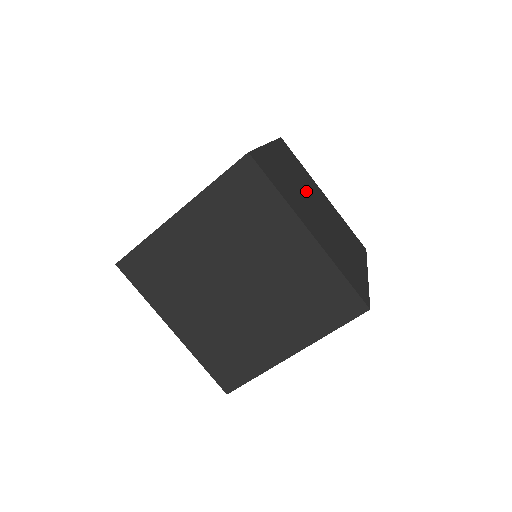
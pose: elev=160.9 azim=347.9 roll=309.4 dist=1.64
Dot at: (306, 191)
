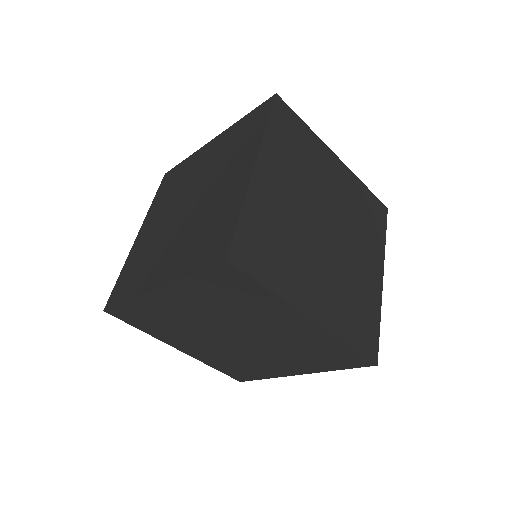
Dot at: occluded
